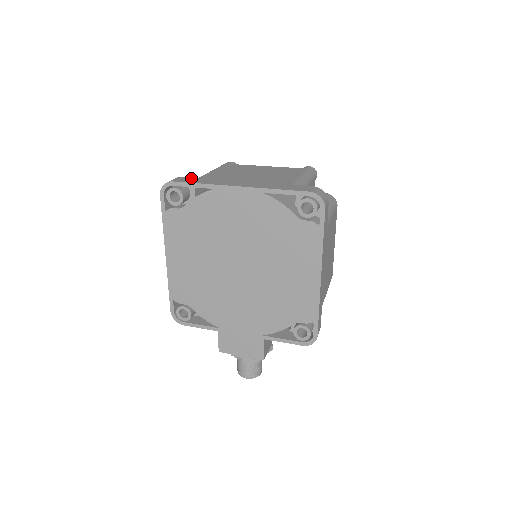
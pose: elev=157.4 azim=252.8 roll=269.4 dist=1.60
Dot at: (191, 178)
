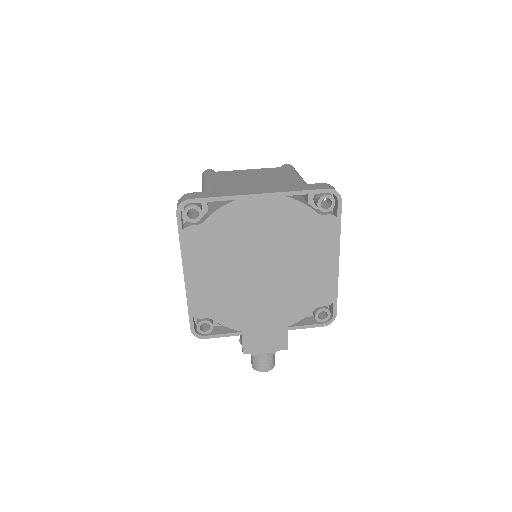
Dot at: (203, 192)
